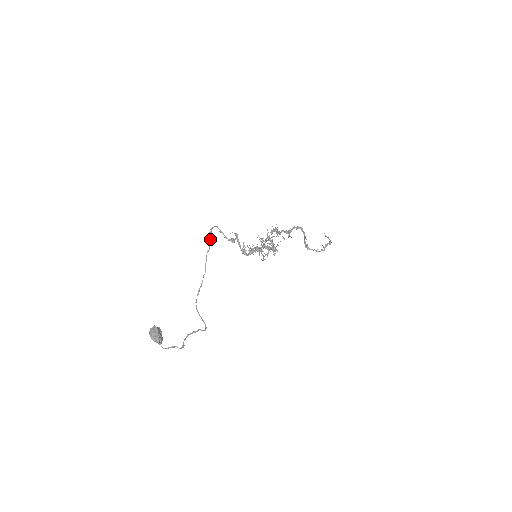
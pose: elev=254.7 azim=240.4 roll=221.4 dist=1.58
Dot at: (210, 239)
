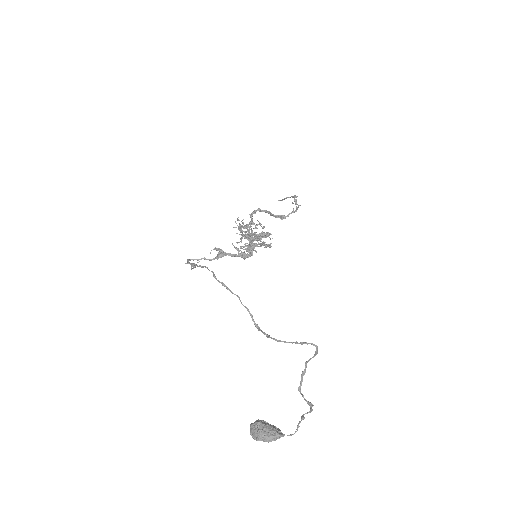
Dot at: (201, 266)
